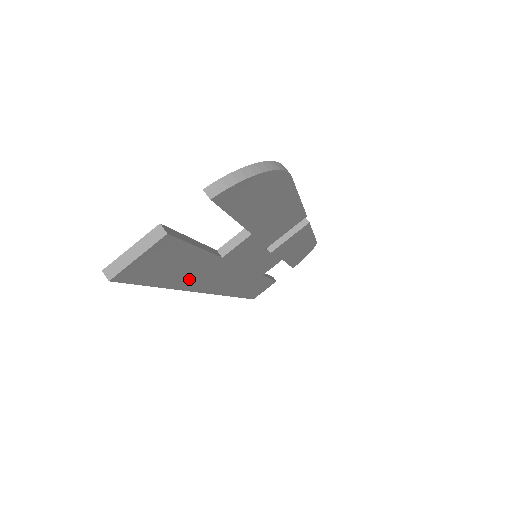
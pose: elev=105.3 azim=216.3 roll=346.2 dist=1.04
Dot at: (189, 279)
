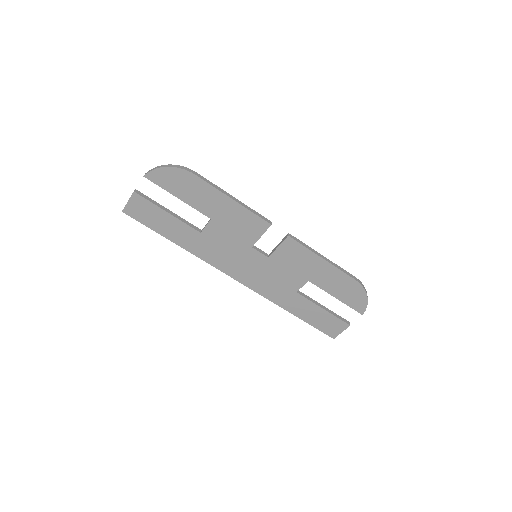
Dot at: (186, 242)
